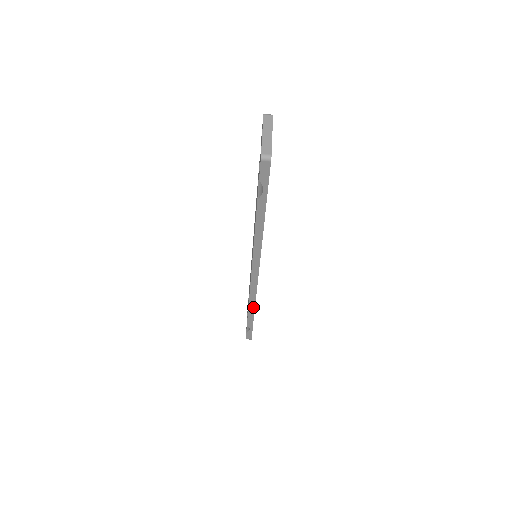
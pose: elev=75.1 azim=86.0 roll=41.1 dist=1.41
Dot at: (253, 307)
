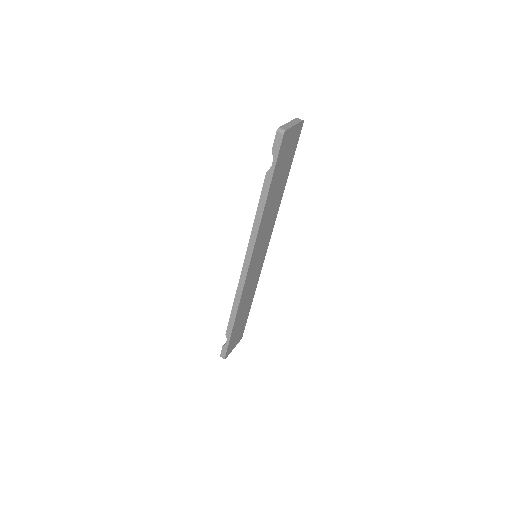
Dot at: (236, 309)
